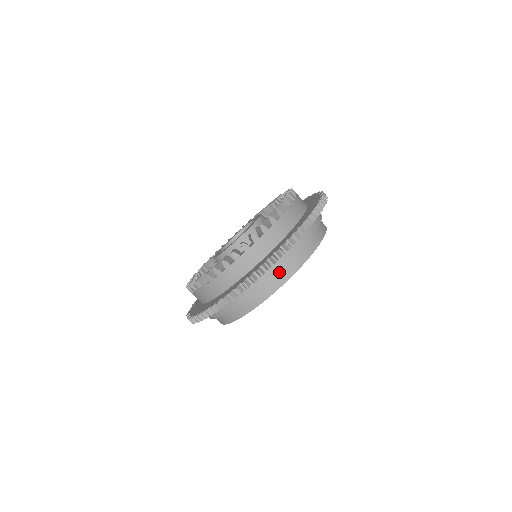
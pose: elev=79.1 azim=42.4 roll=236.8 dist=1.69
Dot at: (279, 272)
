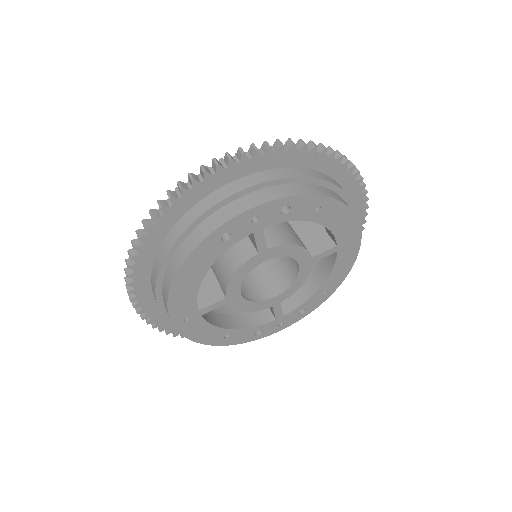
Dot at: occluded
